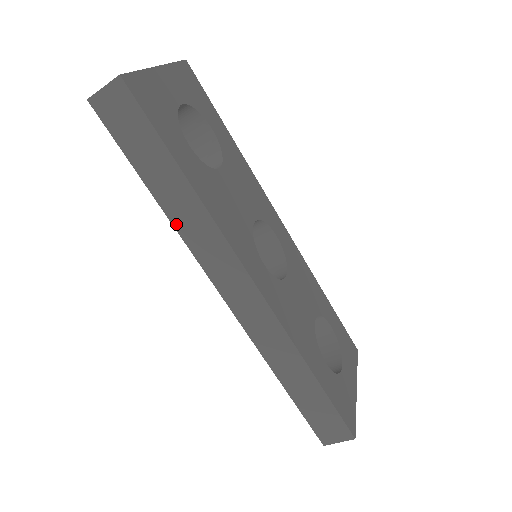
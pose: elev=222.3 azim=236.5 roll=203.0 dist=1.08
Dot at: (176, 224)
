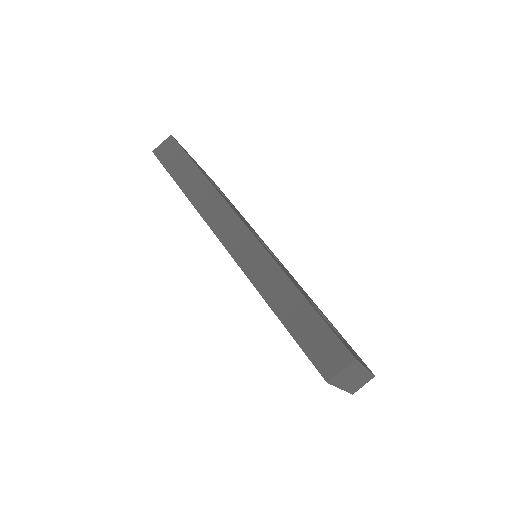
Dot at: (193, 201)
